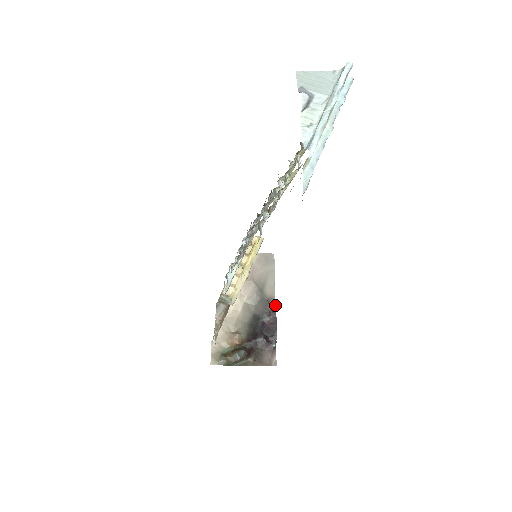
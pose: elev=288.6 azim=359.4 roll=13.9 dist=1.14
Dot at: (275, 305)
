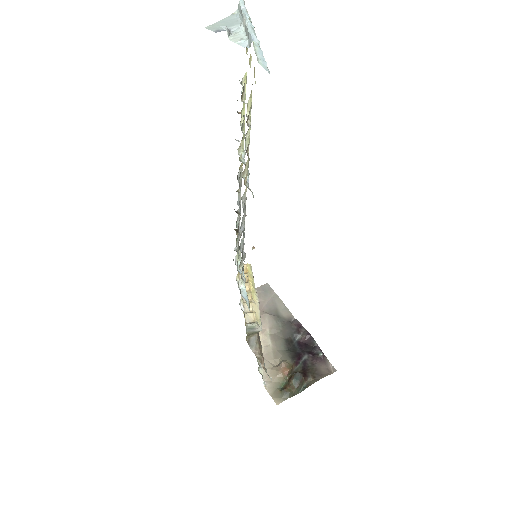
Dot at: (298, 321)
